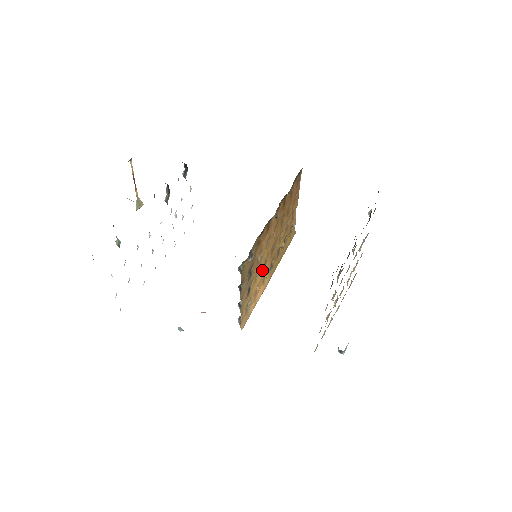
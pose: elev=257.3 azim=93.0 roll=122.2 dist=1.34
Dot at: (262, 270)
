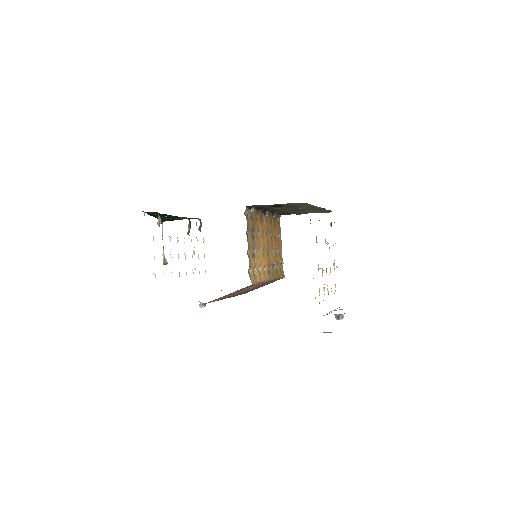
Dot at: (262, 256)
